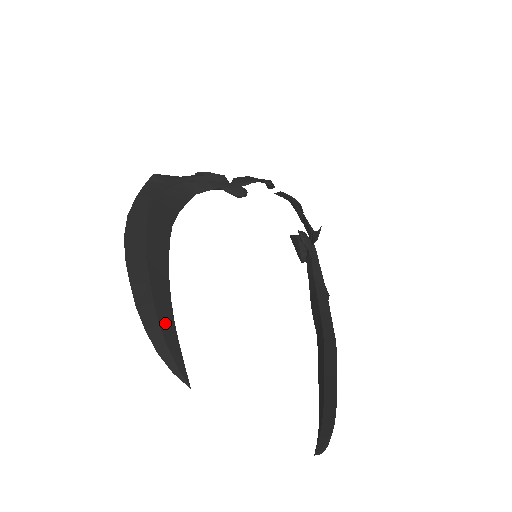
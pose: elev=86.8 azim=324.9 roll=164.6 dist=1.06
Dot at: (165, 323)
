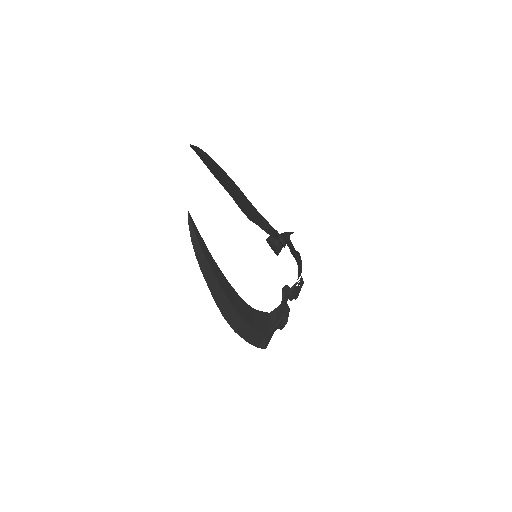
Dot at: (205, 154)
